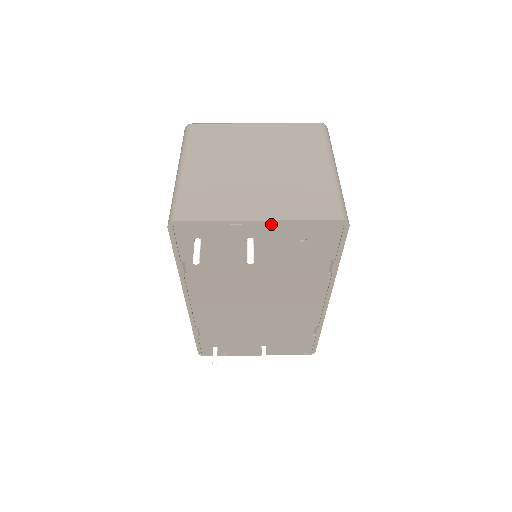
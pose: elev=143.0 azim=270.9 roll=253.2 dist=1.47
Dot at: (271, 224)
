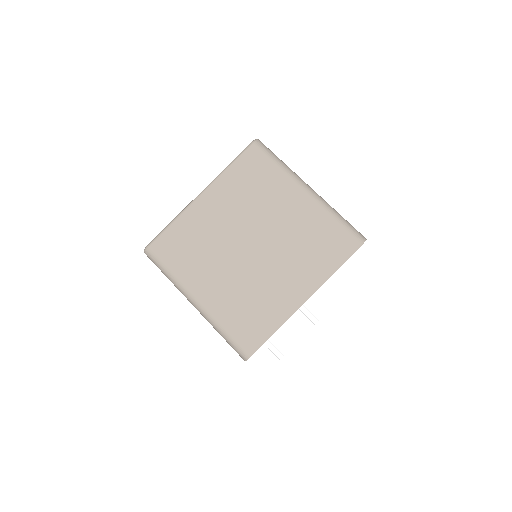
Dot at: (314, 292)
